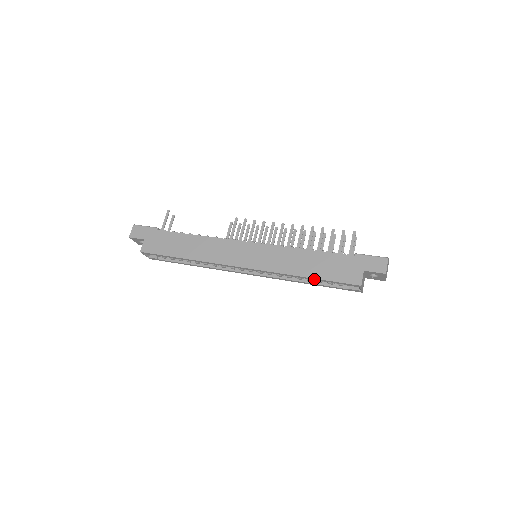
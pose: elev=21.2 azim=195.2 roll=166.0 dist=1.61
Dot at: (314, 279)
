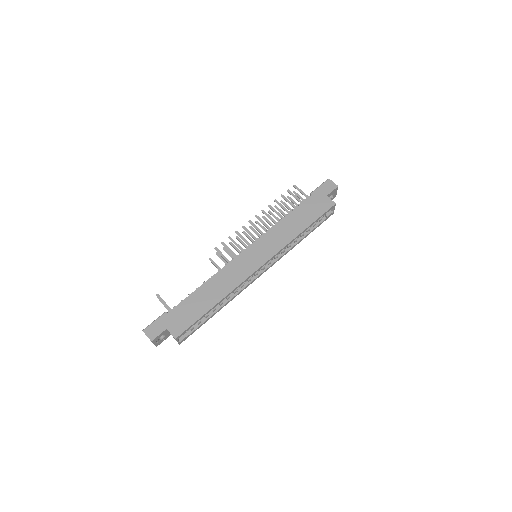
Dot at: occluded
